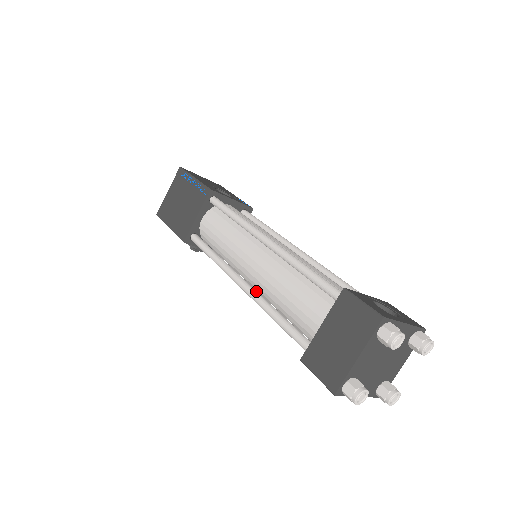
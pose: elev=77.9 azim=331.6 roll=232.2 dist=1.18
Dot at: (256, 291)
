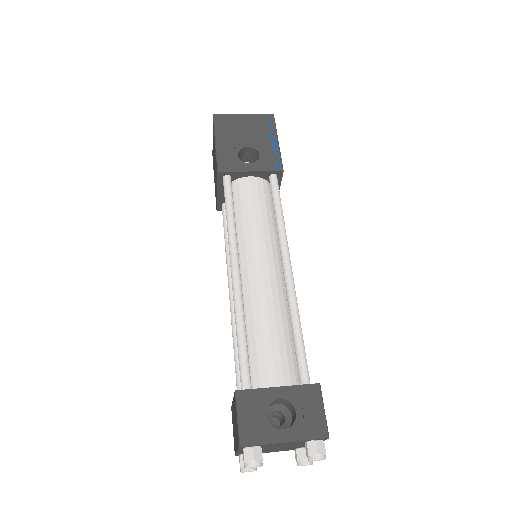
Dot at: occluded
